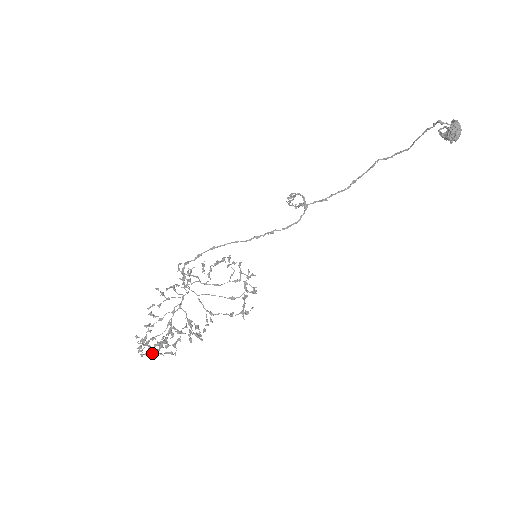
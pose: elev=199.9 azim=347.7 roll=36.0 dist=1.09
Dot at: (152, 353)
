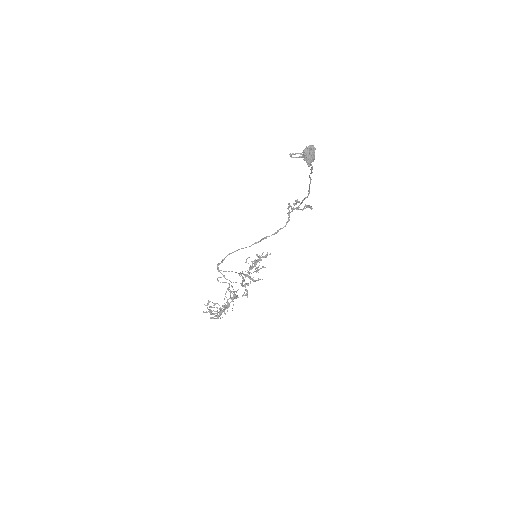
Dot at: occluded
